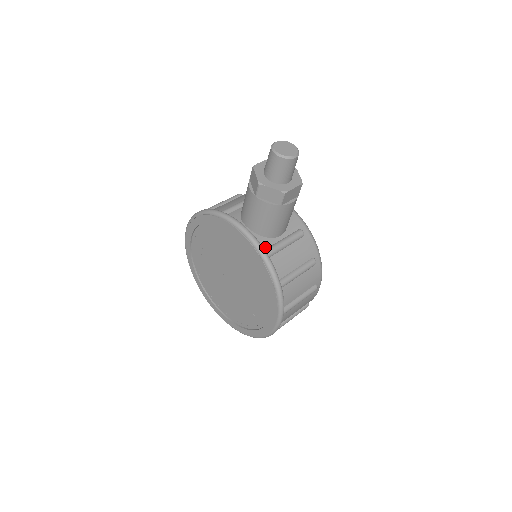
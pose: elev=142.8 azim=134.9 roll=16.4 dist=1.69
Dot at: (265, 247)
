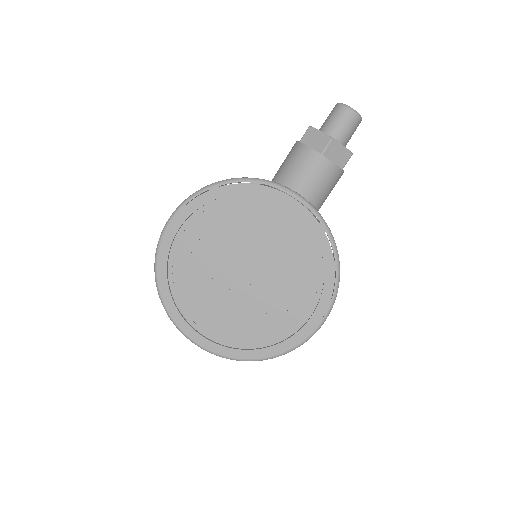
Dot at: occluded
